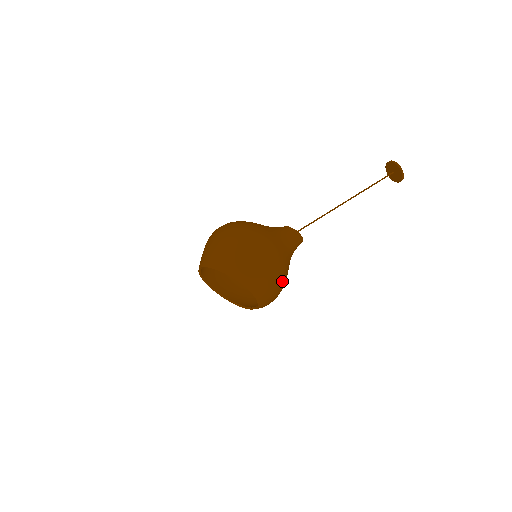
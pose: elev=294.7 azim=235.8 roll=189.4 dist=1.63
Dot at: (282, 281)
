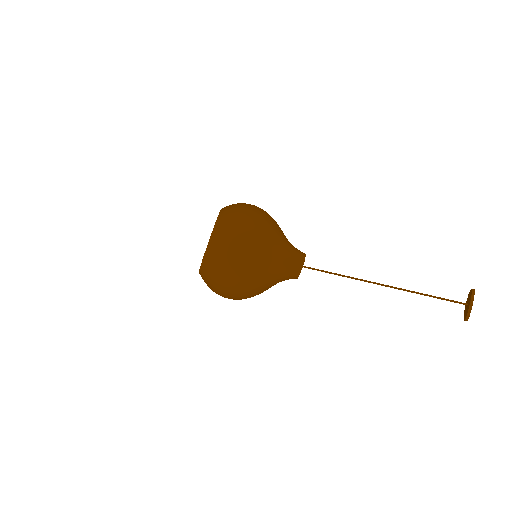
Dot at: (248, 235)
